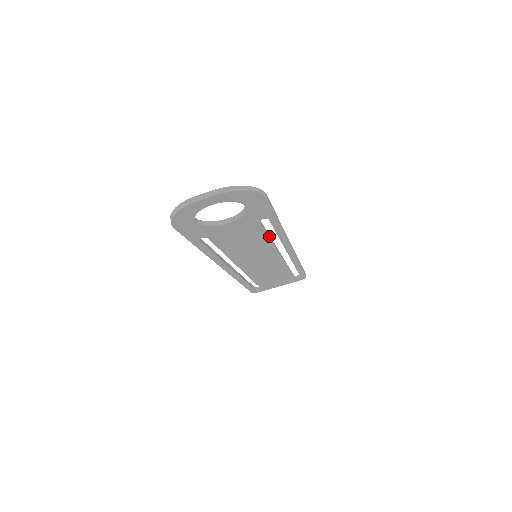
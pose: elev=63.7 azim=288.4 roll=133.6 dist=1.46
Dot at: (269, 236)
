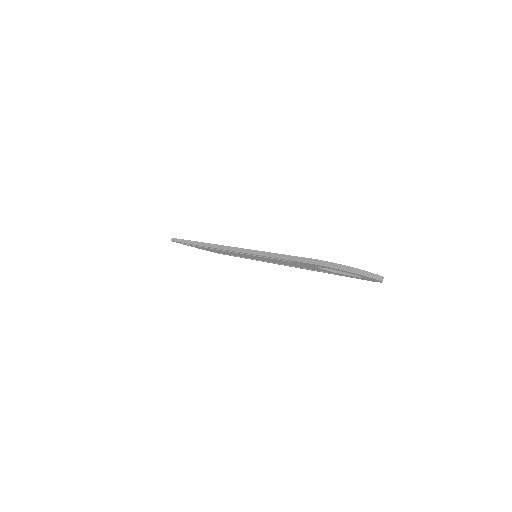
Dot at: occluded
